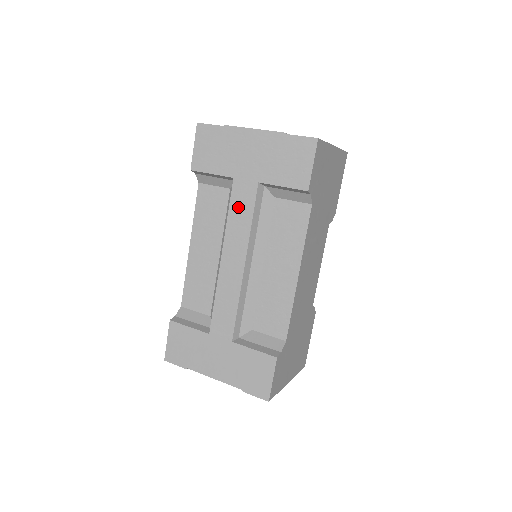
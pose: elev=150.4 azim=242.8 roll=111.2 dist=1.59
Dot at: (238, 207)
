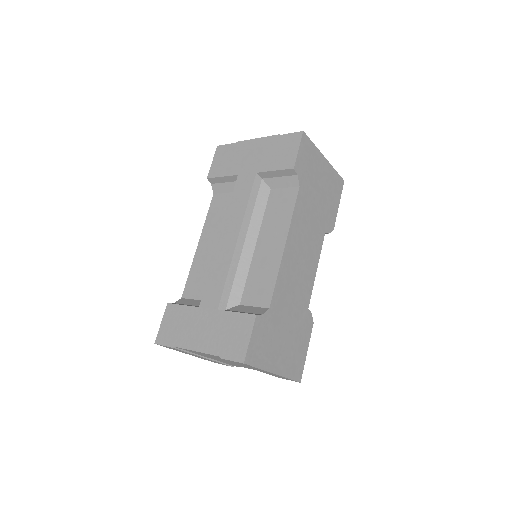
Dot at: (238, 195)
